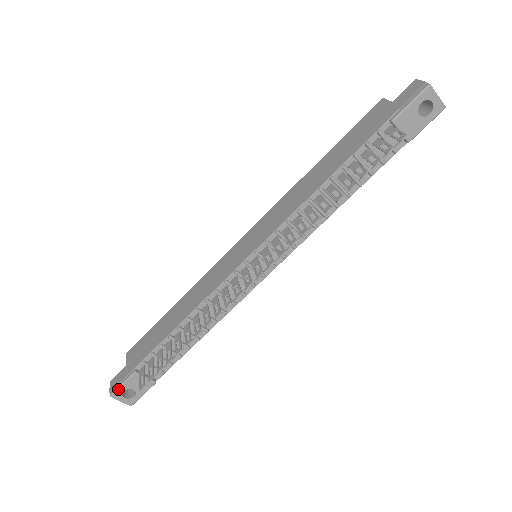
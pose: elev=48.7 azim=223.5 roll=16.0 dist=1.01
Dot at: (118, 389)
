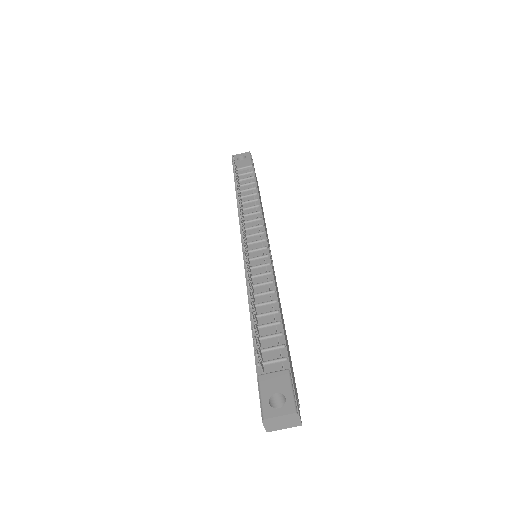
Dot at: (262, 405)
